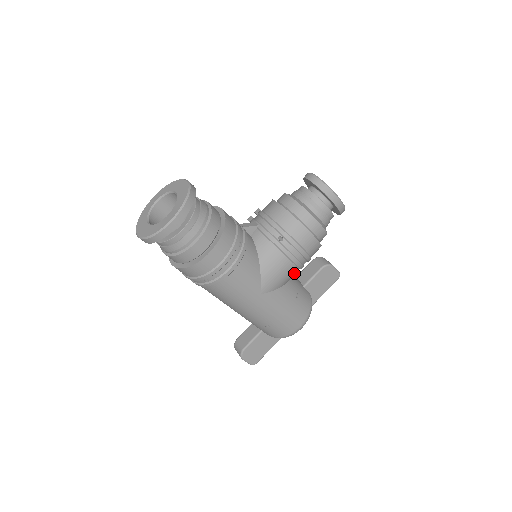
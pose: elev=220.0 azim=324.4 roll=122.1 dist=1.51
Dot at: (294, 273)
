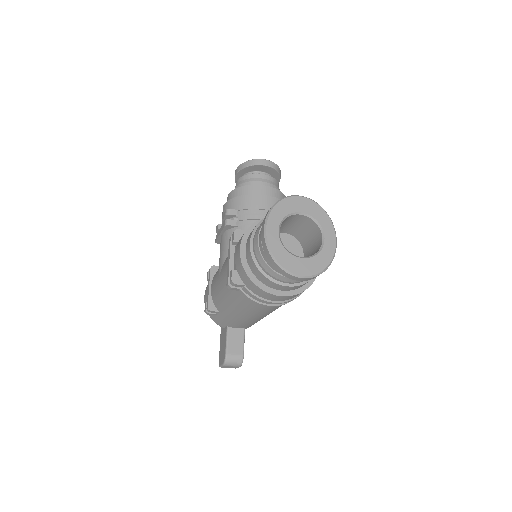
Dot at: occluded
